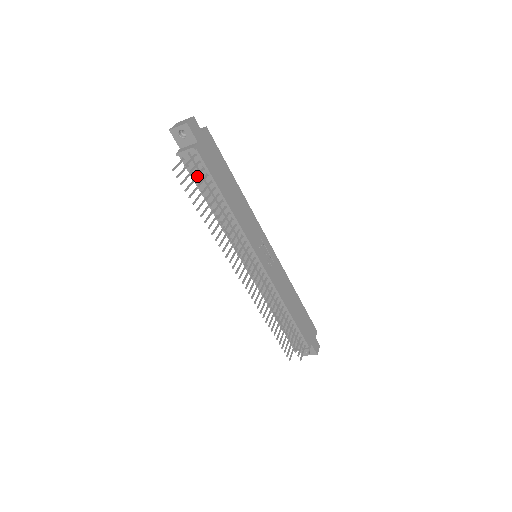
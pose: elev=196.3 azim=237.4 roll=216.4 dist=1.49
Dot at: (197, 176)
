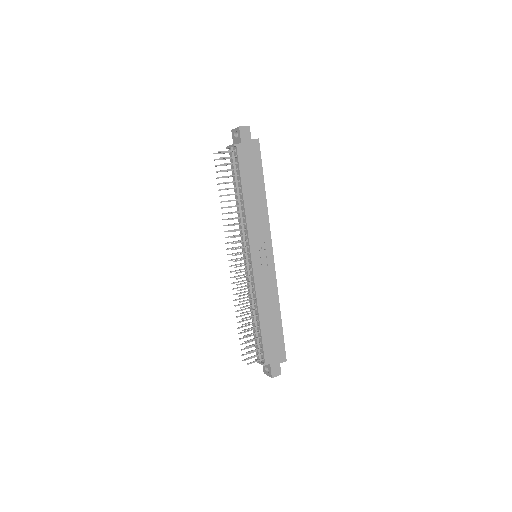
Dot at: (226, 164)
